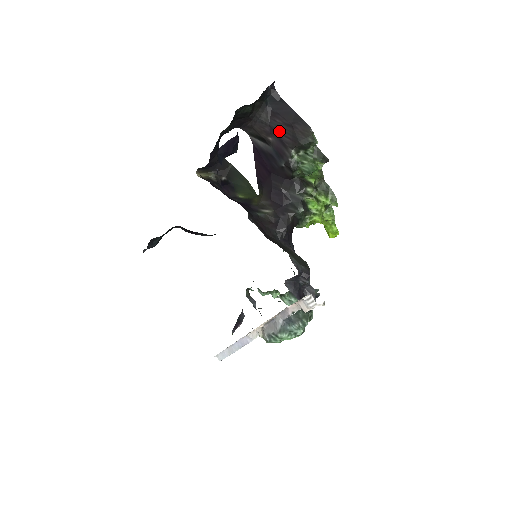
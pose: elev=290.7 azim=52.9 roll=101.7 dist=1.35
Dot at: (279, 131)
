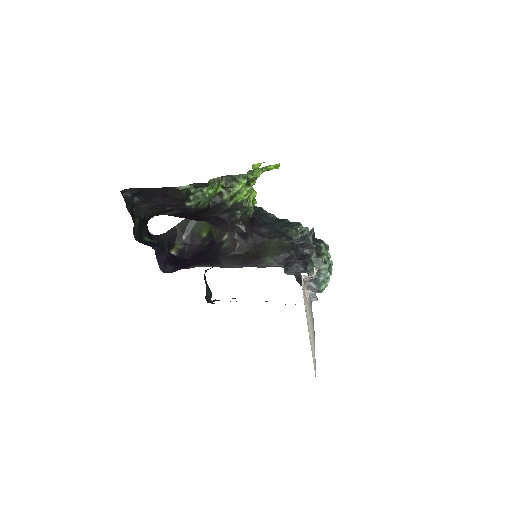
Dot at: (165, 203)
